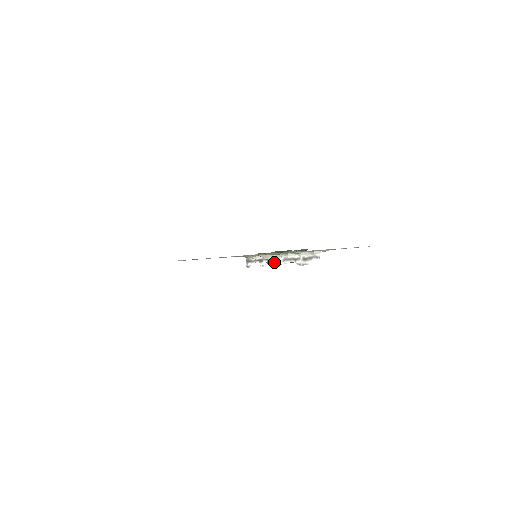
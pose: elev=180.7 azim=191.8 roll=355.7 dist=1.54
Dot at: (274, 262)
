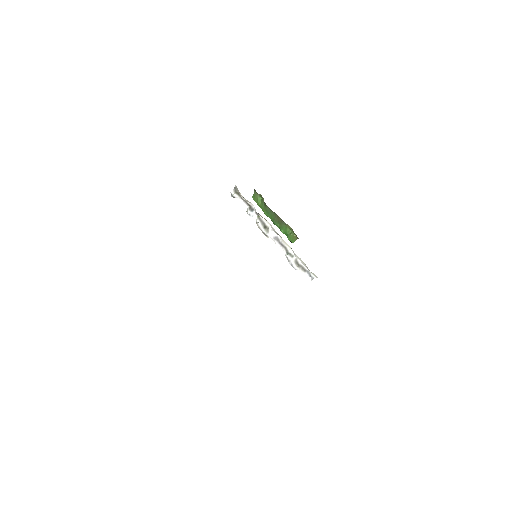
Dot at: (264, 228)
